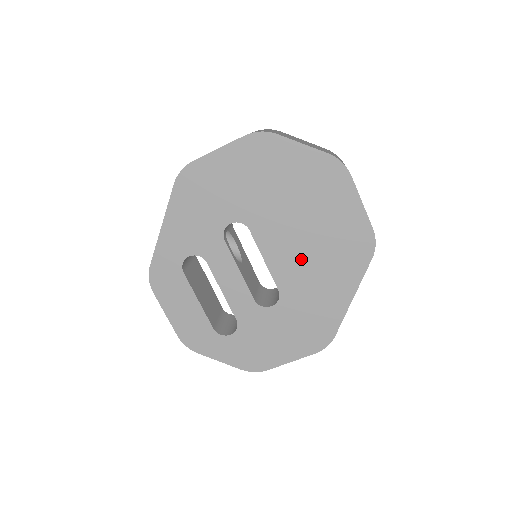
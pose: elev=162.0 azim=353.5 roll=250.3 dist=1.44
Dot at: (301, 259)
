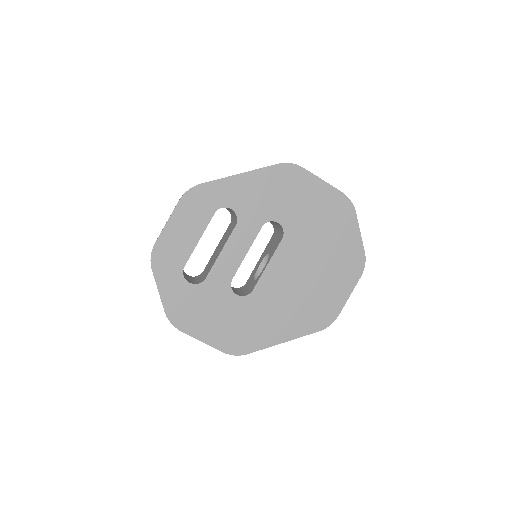
Dot at: (287, 288)
